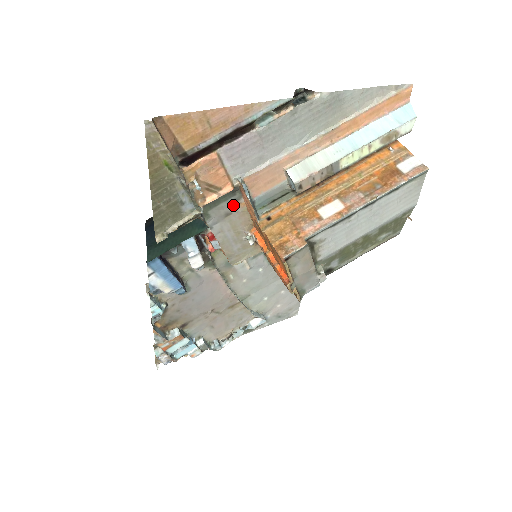
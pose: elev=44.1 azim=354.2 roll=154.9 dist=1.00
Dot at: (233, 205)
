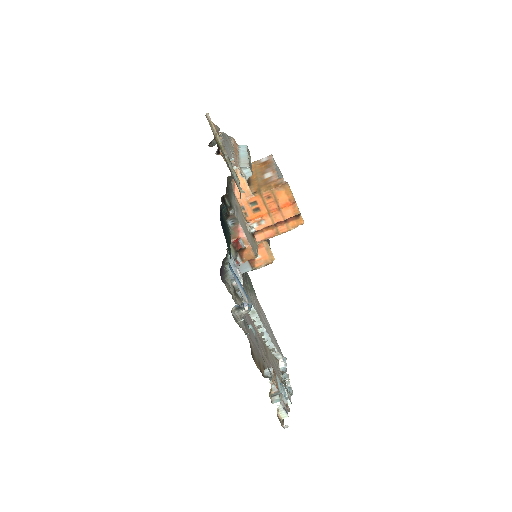
Dot at: (235, 200)
